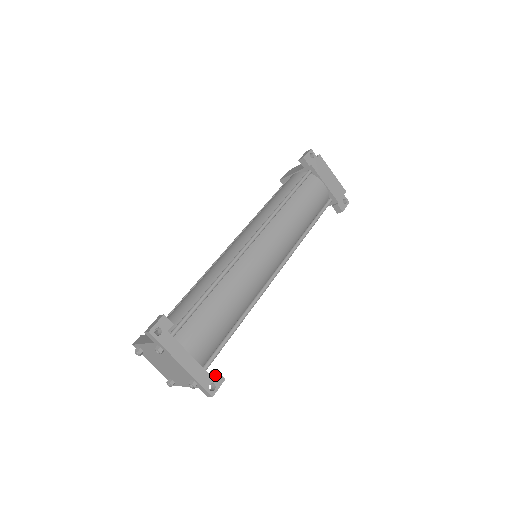
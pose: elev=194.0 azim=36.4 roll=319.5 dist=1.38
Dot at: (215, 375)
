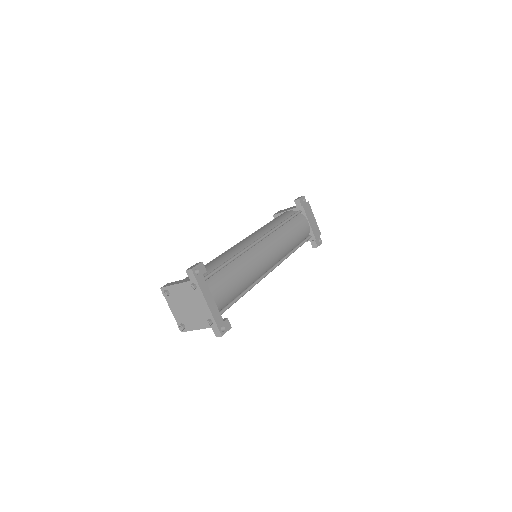
Dot at: (226, 321)
